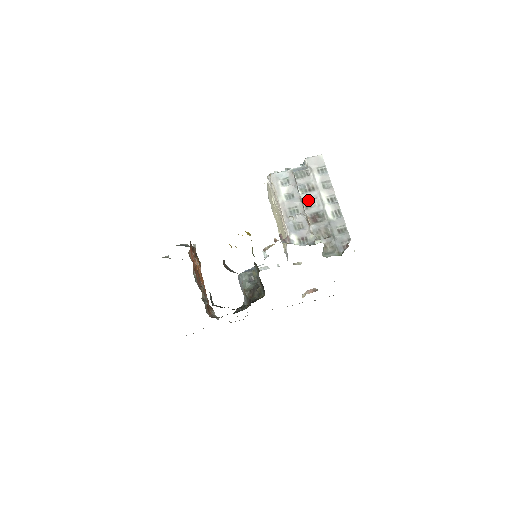
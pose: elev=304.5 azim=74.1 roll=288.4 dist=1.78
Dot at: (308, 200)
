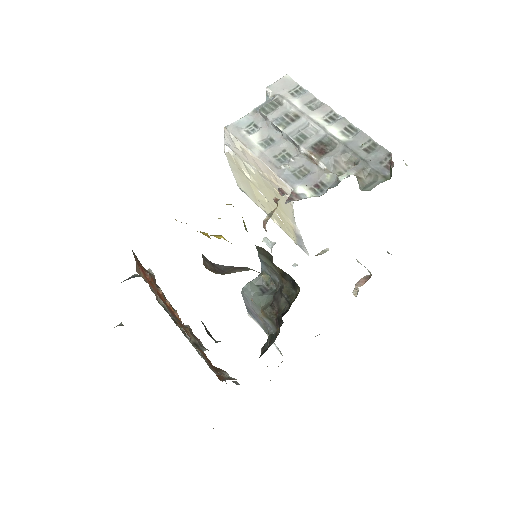
Dot at: (297, 132)
